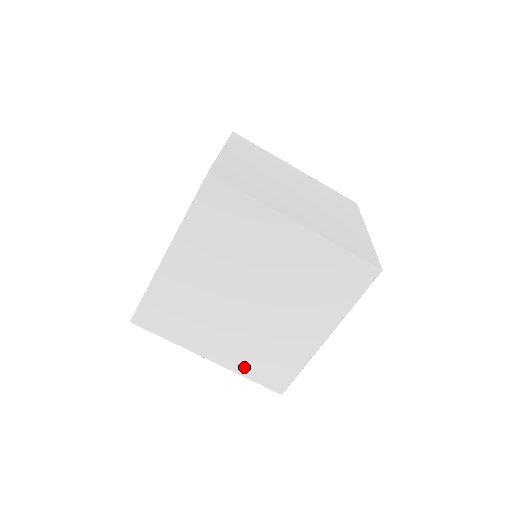
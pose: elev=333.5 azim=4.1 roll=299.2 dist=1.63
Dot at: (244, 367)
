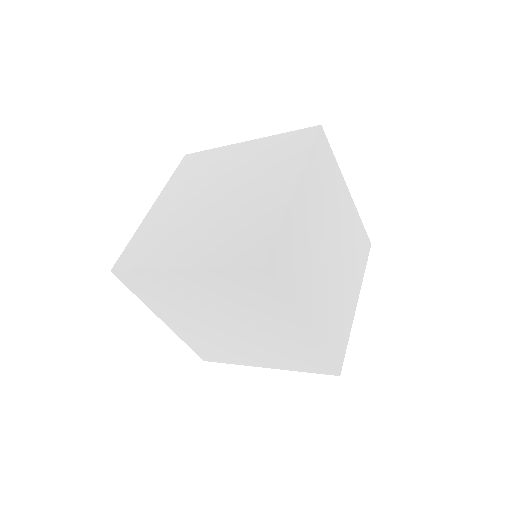
Dot at: (188, 339)
